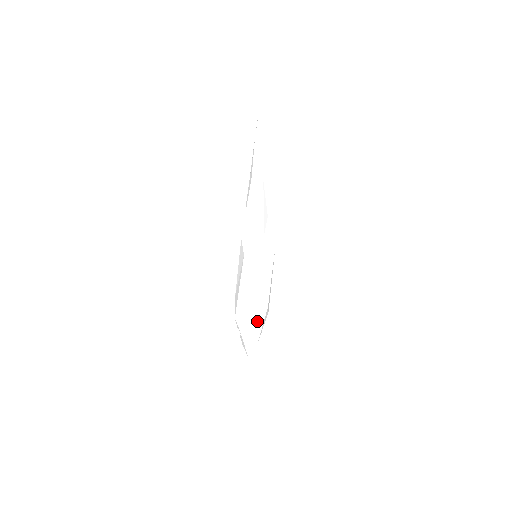
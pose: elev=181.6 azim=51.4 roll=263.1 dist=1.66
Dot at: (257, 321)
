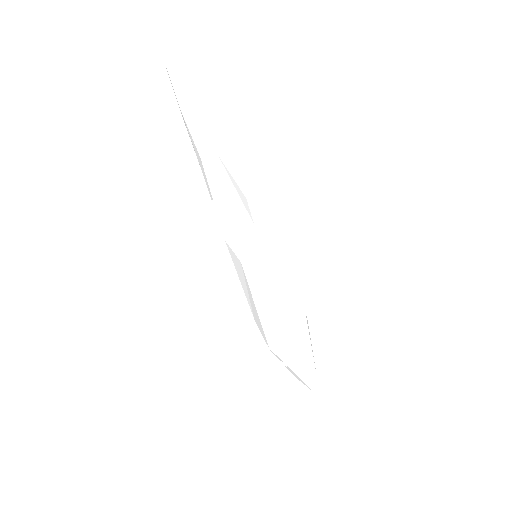
Dot at: (301, 339)
